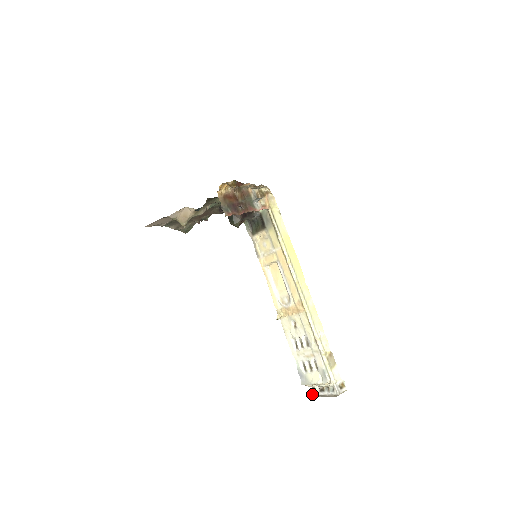
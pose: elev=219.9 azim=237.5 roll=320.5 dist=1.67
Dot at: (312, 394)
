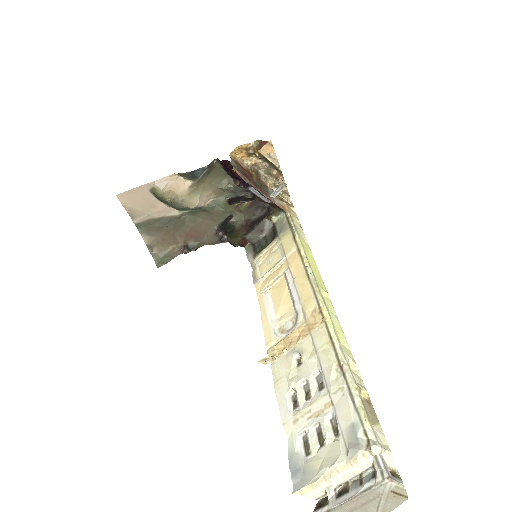
Dot at: out of frame
